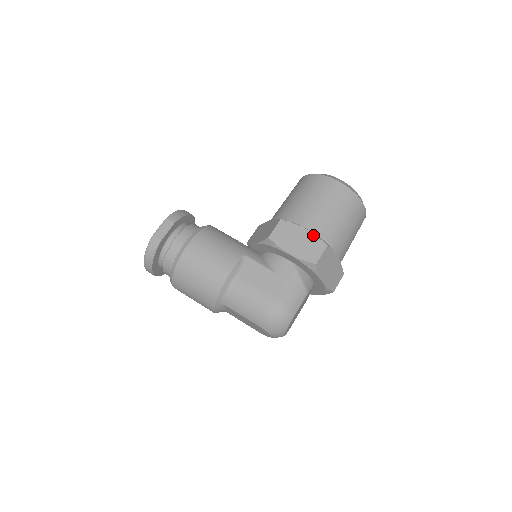
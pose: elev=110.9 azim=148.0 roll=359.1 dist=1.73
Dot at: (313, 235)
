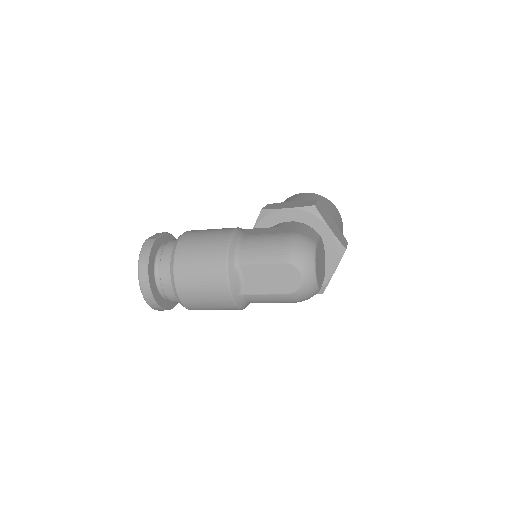
Dot at: (301, 201)
